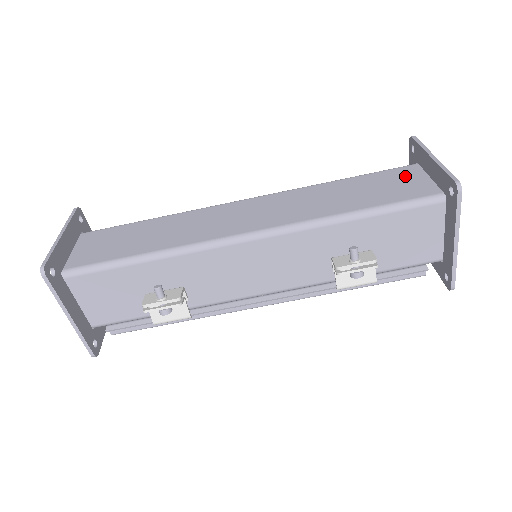
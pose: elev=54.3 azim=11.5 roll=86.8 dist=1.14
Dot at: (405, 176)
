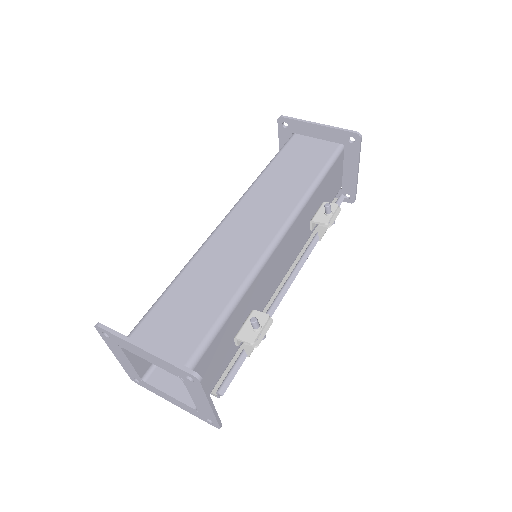
Dot at: (303, 145)
